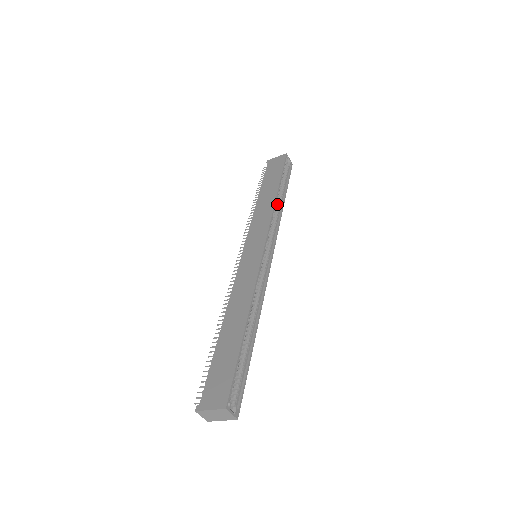
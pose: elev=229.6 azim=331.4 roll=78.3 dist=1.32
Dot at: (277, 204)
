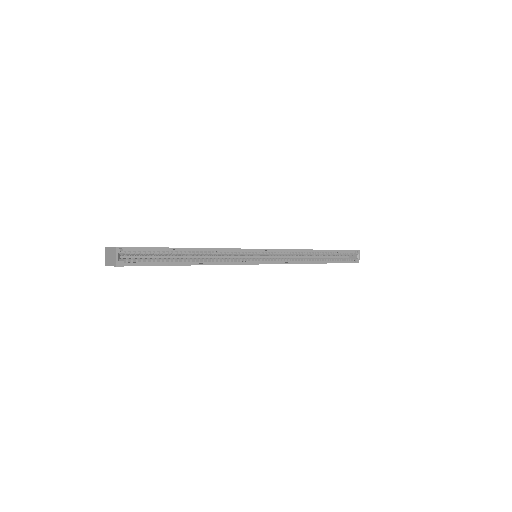
Dot at: (312, 258)
